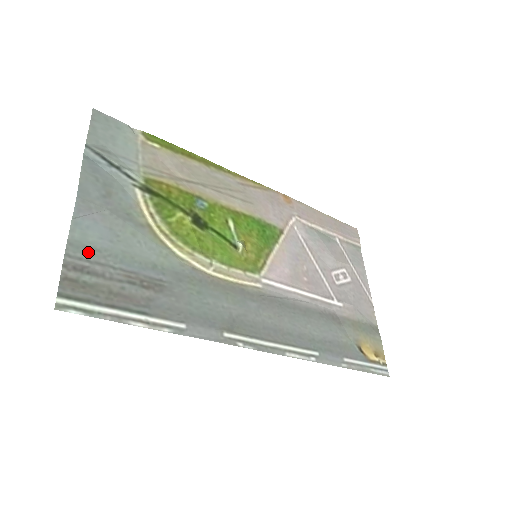
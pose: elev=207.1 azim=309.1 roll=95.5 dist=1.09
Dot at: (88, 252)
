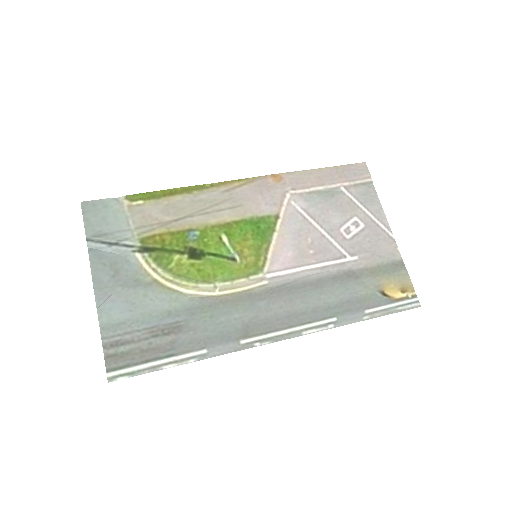
Dot at: (117, 328)
